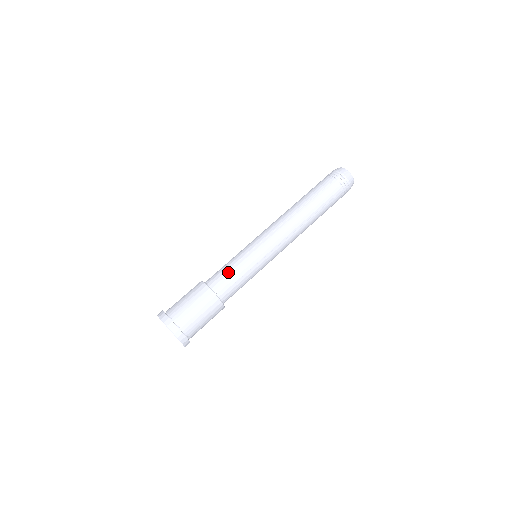
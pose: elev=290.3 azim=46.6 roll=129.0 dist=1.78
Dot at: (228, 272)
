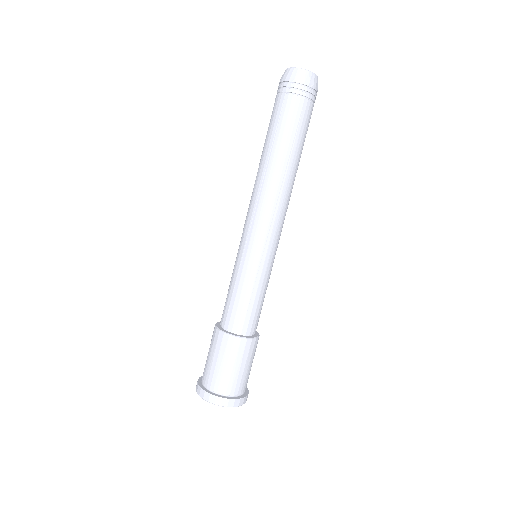
Dot at: (251, 306)
